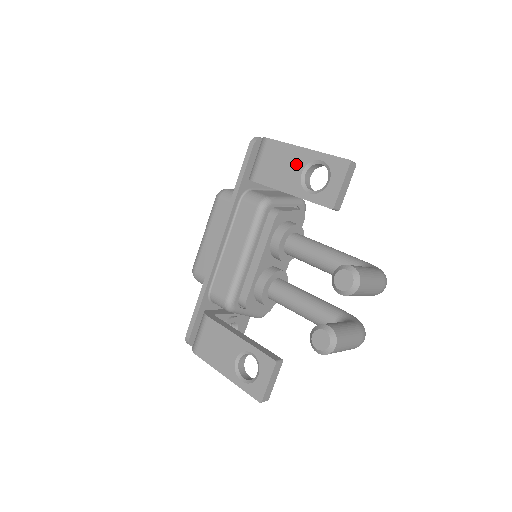
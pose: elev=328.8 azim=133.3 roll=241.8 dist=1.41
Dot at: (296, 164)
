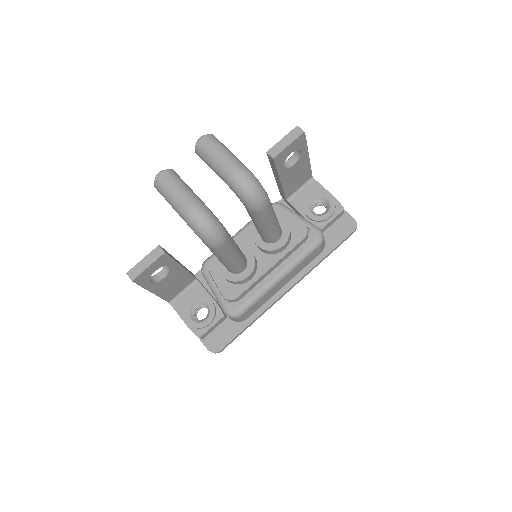
Dot at: occluded
